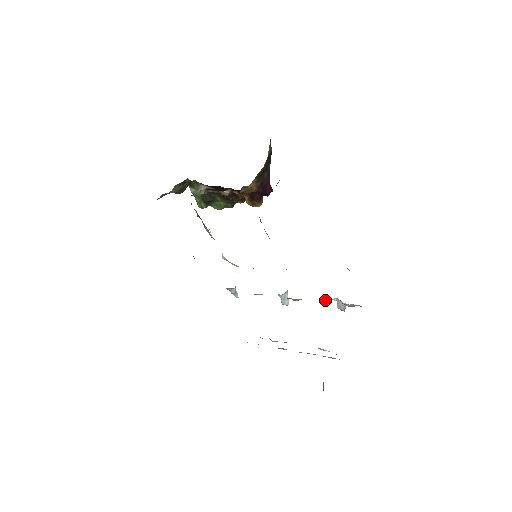
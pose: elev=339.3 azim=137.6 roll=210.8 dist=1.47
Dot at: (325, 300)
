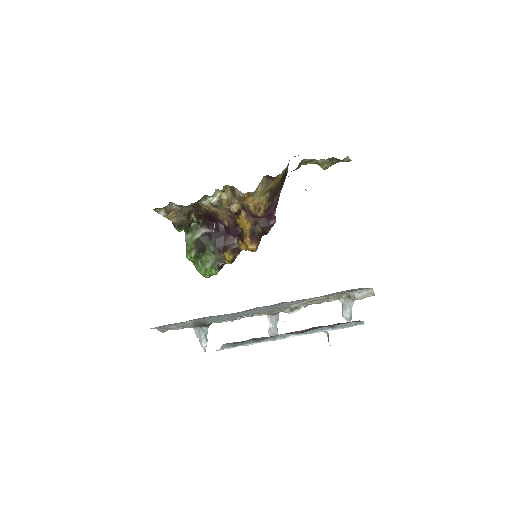
Dot at: (330, 299)
